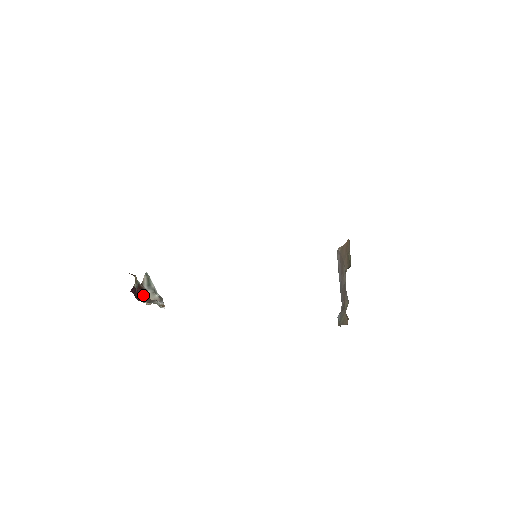
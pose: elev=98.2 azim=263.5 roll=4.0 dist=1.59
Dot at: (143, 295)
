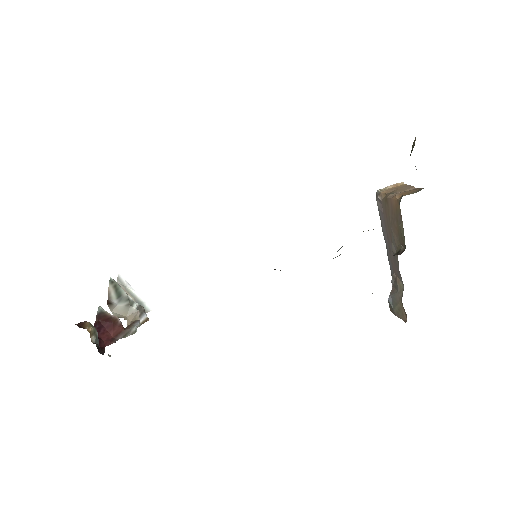
Dot at: (112, 329)
